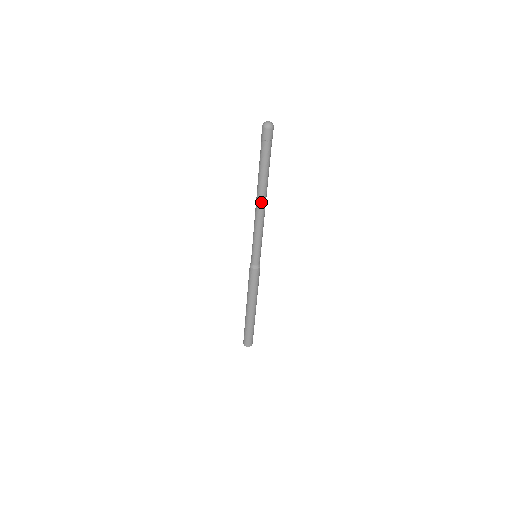
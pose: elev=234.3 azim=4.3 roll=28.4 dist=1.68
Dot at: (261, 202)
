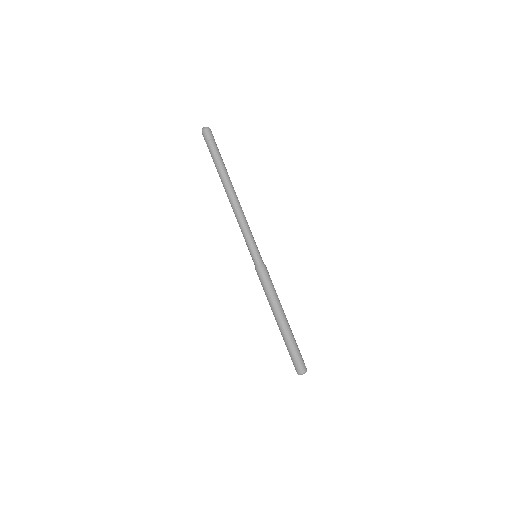
Dot at: (235, 195)
